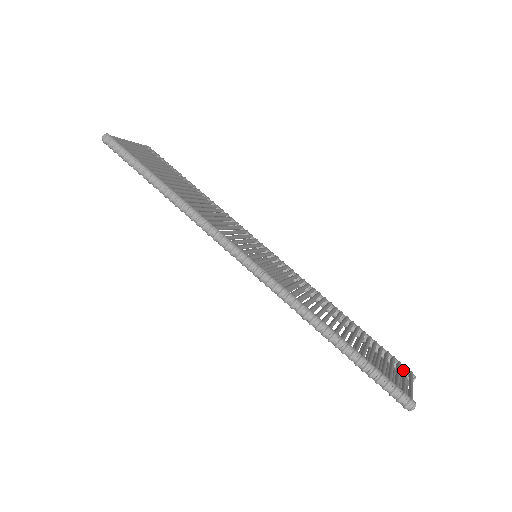
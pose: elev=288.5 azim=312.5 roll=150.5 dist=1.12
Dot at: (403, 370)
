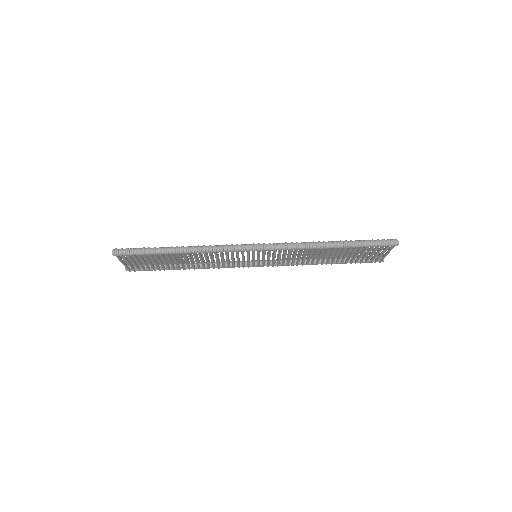
Dot at: occluded
